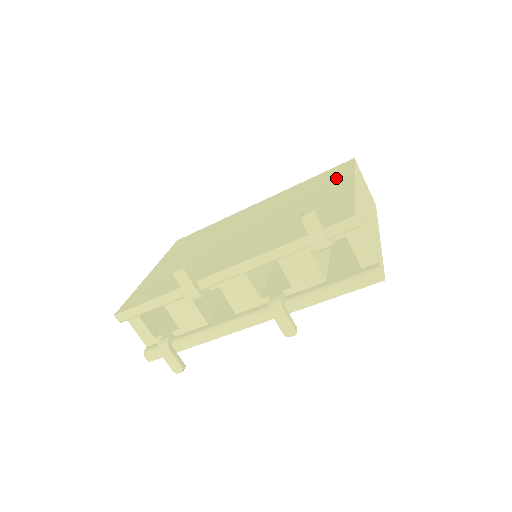
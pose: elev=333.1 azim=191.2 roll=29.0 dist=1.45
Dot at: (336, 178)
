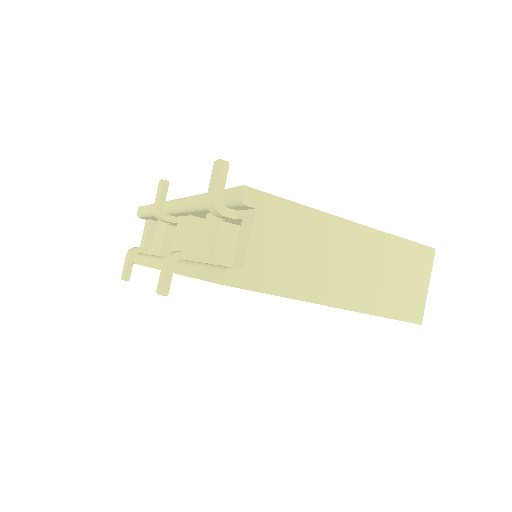
Dot at: occluded
